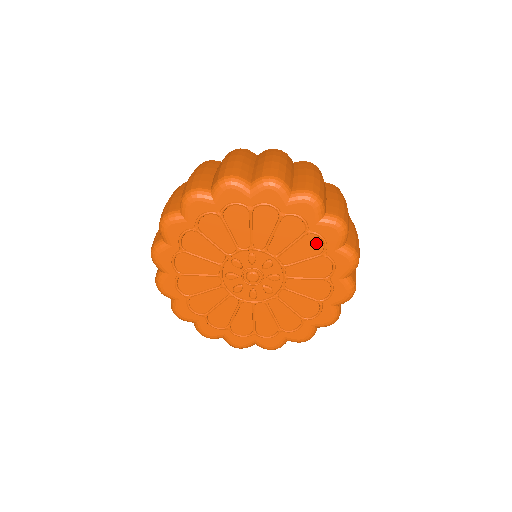
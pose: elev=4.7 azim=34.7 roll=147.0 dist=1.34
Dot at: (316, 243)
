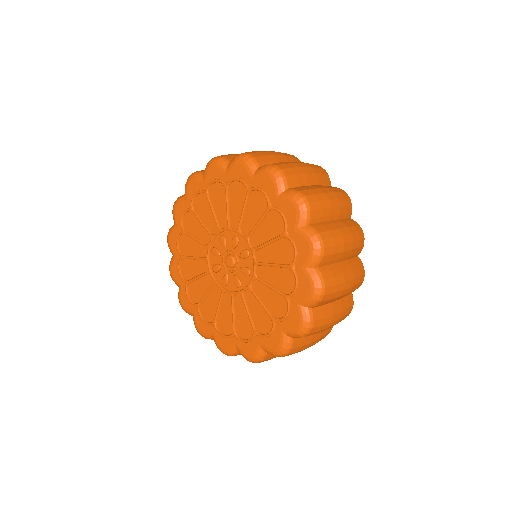
Dot at: (260, 199)
